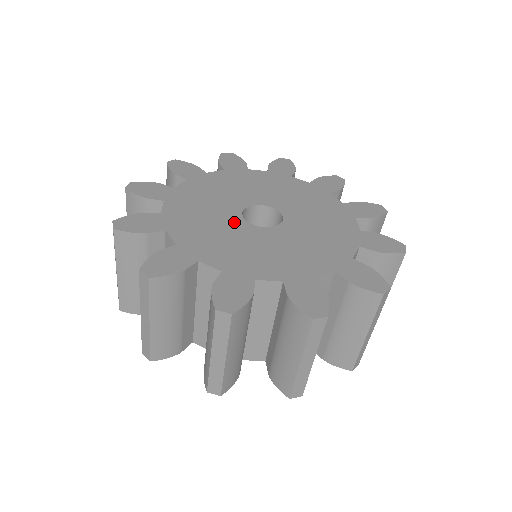
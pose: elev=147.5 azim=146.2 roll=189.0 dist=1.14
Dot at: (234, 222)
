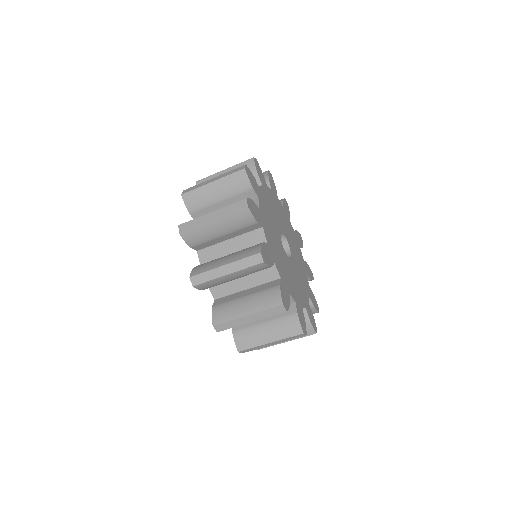
Dot at: (280, 242)
